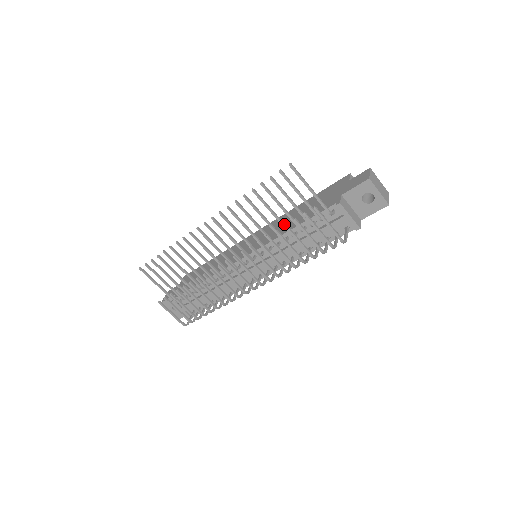
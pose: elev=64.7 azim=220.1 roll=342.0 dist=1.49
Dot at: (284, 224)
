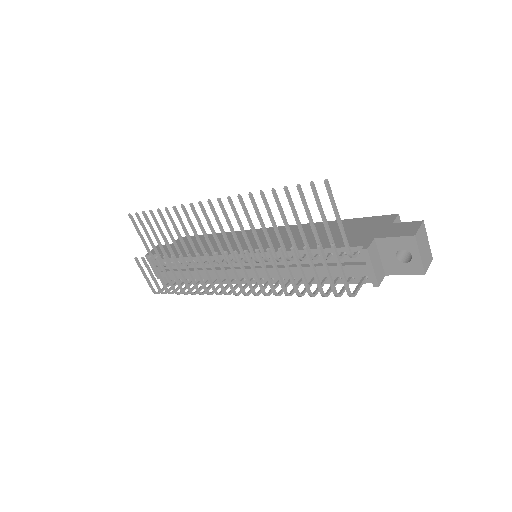
Dot at: occluded
